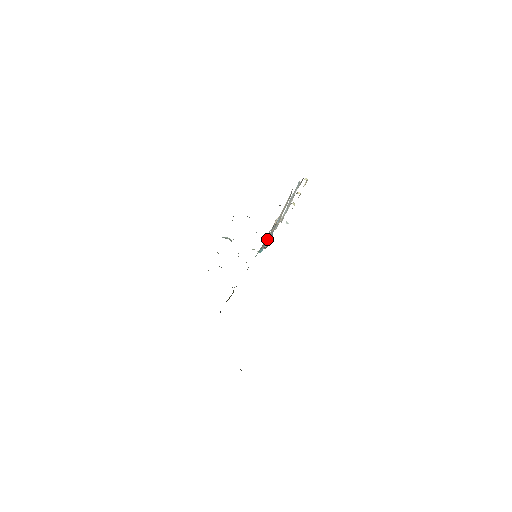
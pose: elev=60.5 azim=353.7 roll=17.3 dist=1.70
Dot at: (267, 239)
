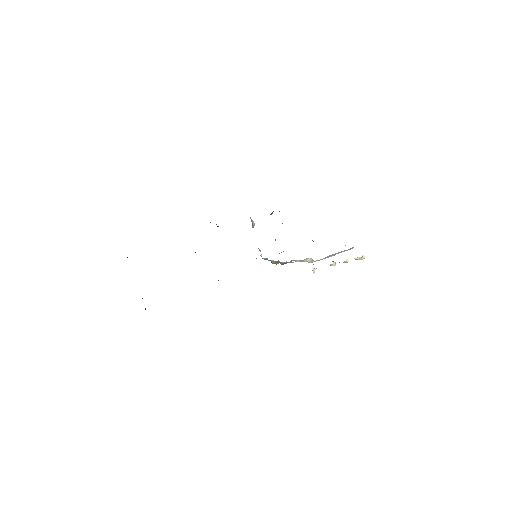
Dot at: occluded
